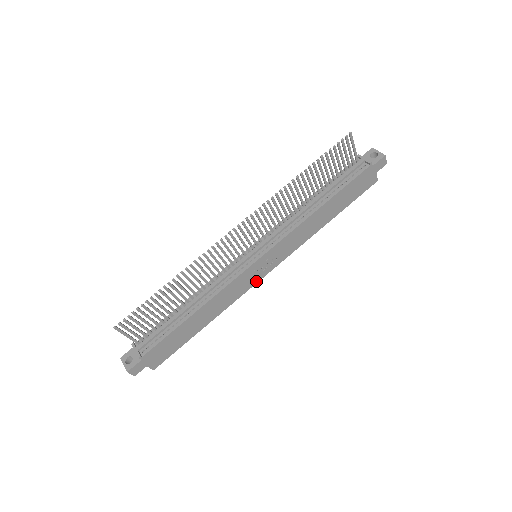
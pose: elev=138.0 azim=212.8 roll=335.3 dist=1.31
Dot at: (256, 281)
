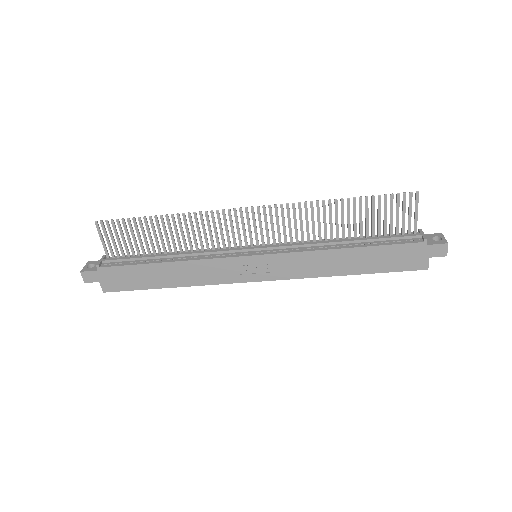
Dot at: (241, 280)
